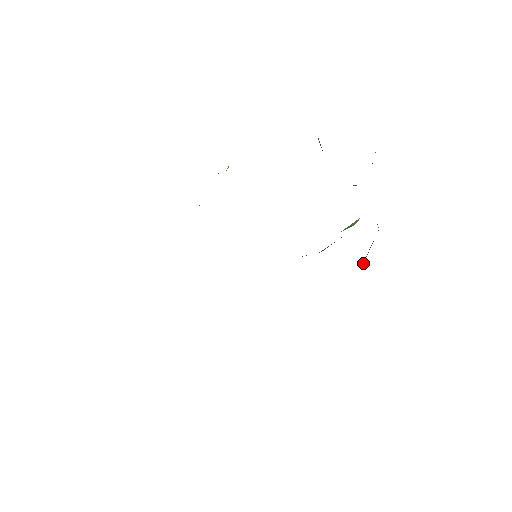
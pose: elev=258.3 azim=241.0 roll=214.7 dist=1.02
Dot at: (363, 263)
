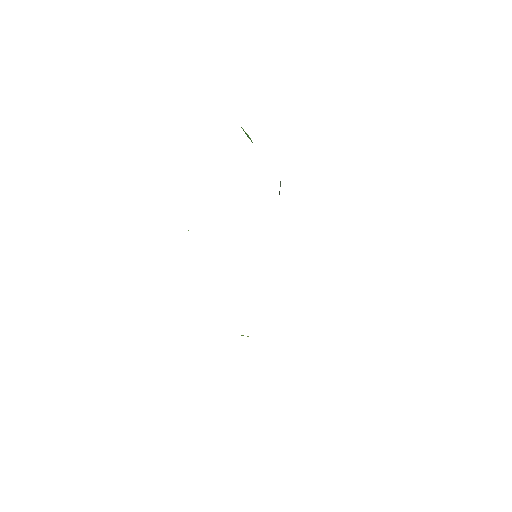
Dot at: occluded
